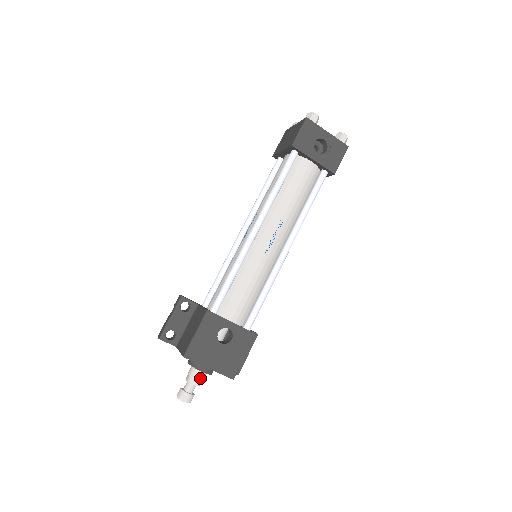
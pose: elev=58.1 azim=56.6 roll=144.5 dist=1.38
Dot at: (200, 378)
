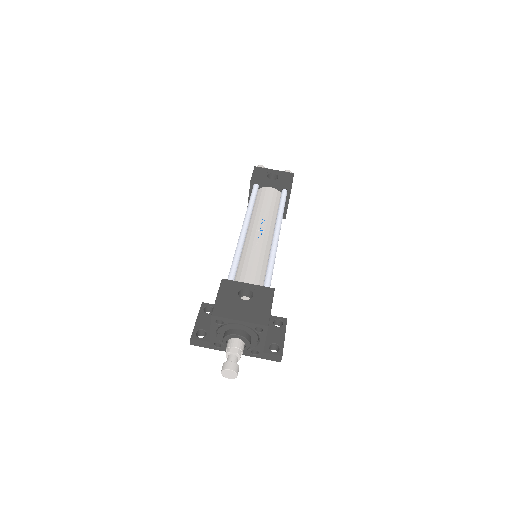
Dot at: (238, 346)
